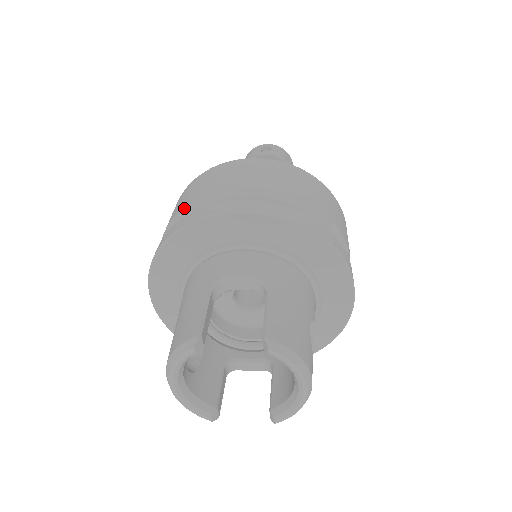
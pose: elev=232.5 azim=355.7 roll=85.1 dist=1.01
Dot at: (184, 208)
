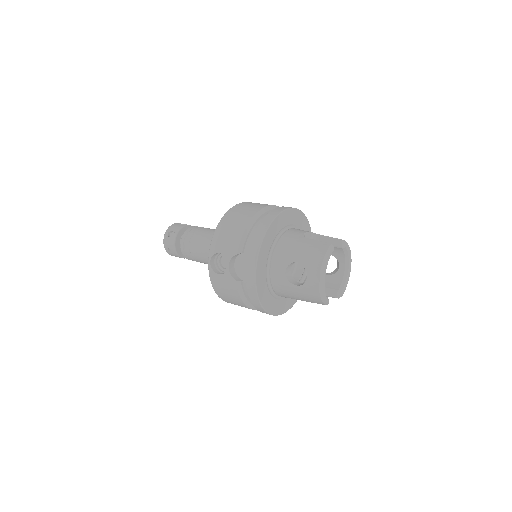
Dot at: (251, 219)
